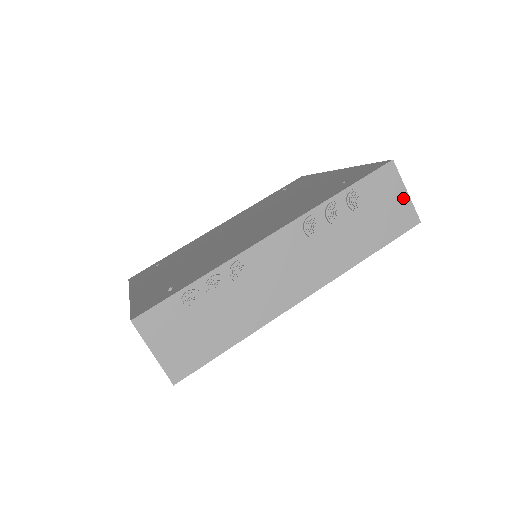
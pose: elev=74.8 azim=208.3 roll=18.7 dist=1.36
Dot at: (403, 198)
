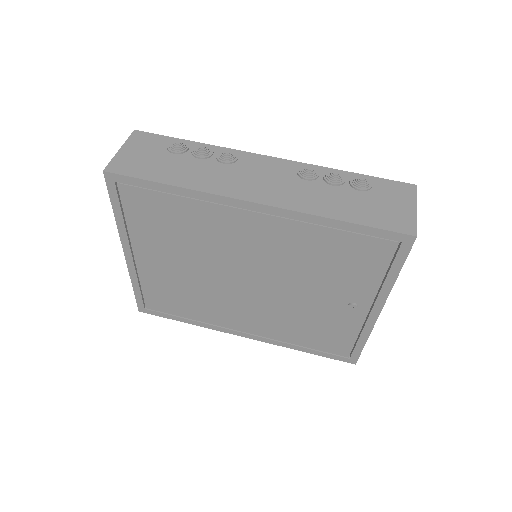
Dot at: (409, 210)
